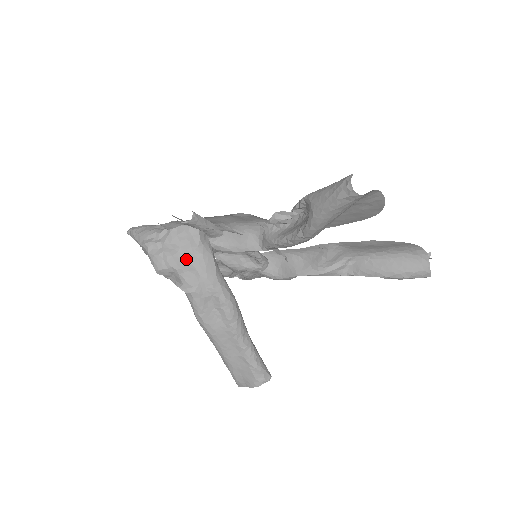
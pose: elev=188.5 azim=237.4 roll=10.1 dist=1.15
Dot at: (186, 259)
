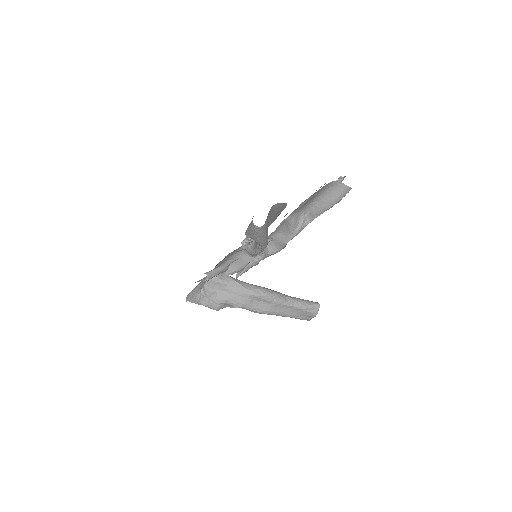
Dot at: (224, 294)
